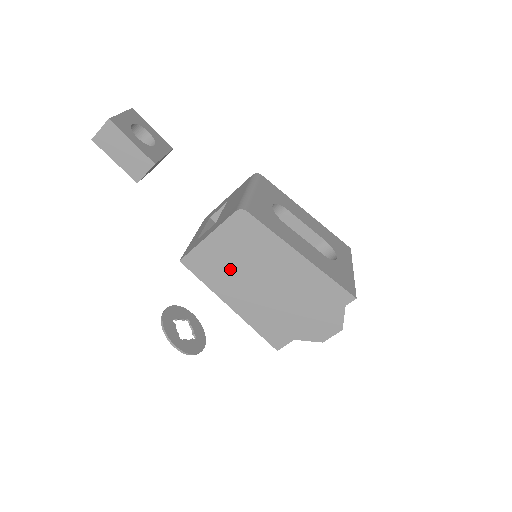
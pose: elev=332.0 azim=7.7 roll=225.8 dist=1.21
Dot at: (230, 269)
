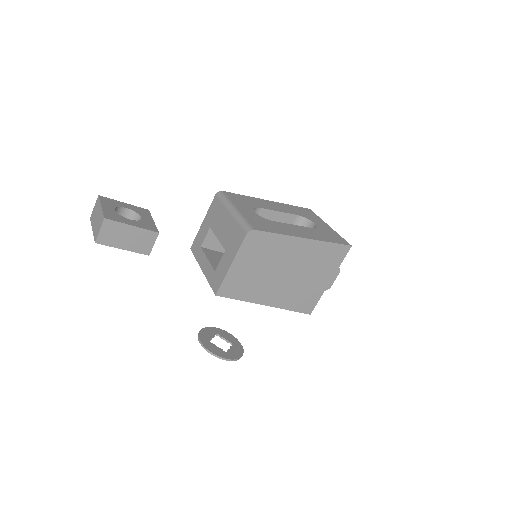
Dot at: (257, 278)
